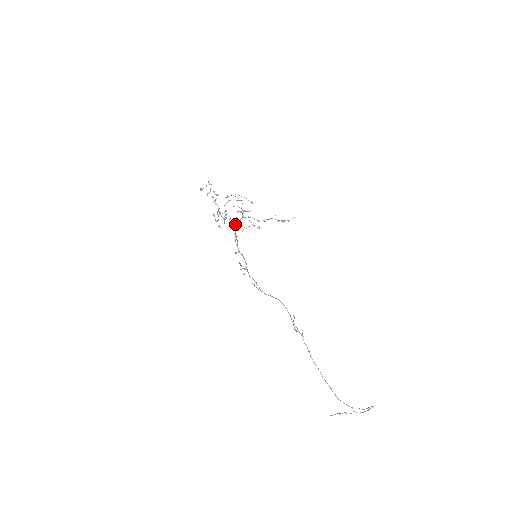
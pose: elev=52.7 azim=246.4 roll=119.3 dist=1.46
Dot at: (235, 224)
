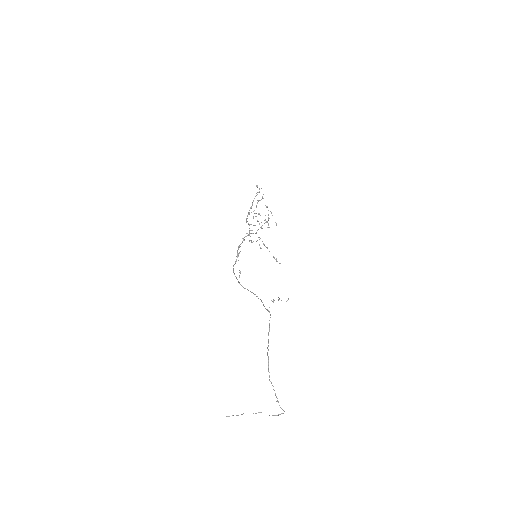
Dot at: (249, 232)
